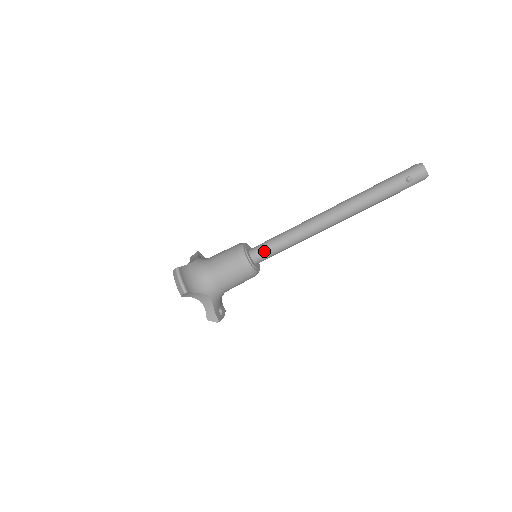
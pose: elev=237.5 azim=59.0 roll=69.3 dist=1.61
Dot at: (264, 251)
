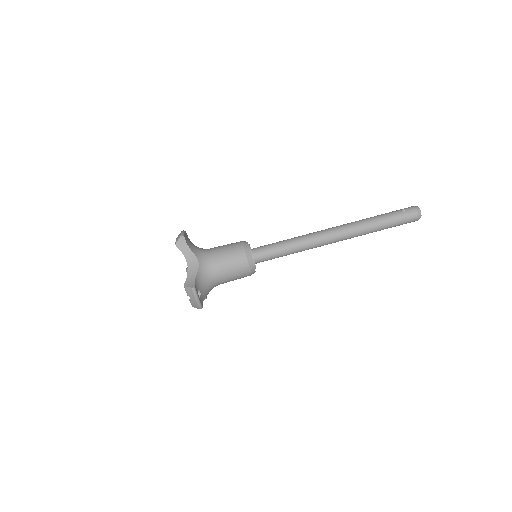
Dot at: (265, 246)
